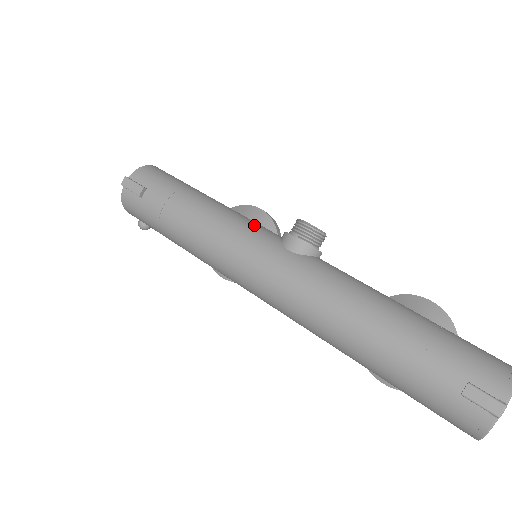
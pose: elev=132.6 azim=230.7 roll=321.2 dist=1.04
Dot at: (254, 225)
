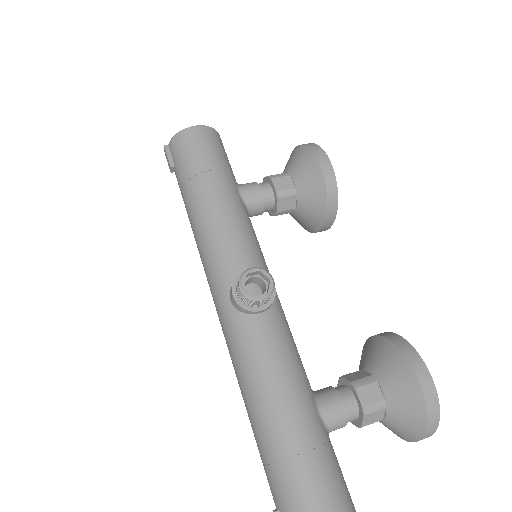
Dot at: (223, 252)
